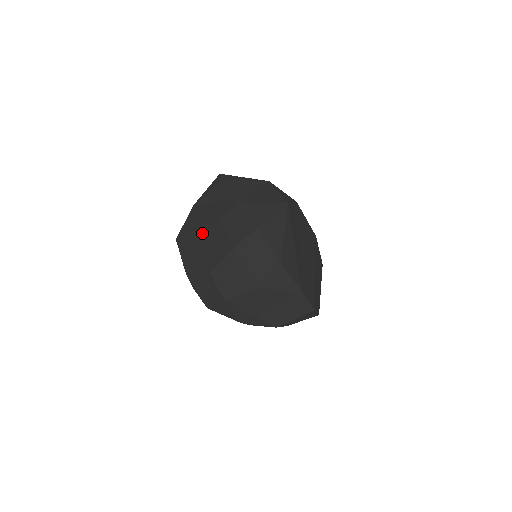
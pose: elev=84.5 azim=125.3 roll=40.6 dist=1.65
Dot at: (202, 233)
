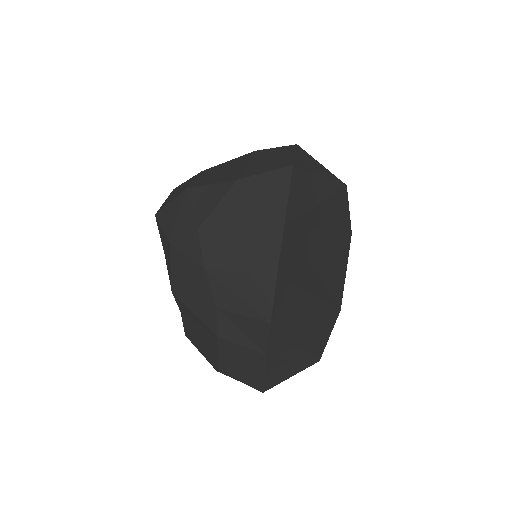
Dot at: occluded
